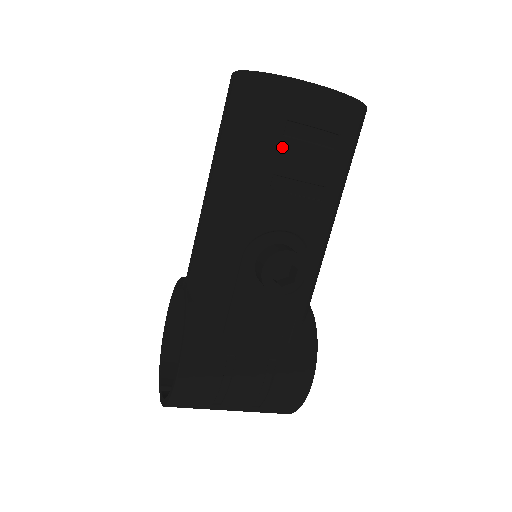
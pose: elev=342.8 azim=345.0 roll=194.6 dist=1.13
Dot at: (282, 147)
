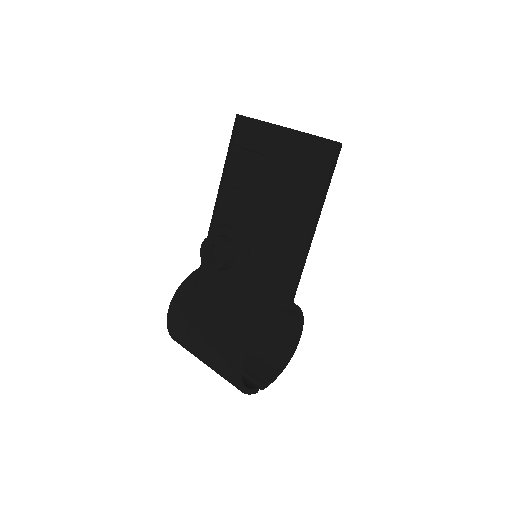
Dot at: (231, 164)
